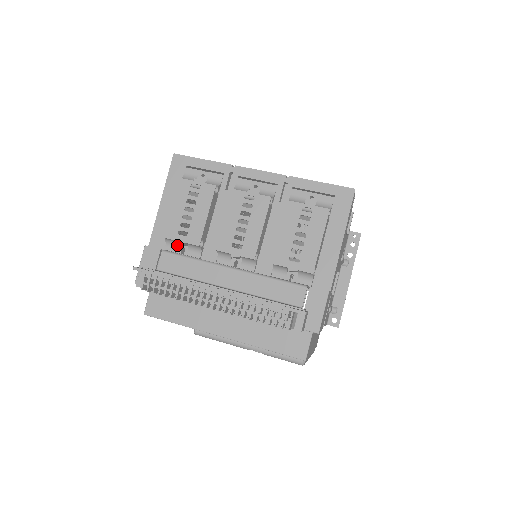
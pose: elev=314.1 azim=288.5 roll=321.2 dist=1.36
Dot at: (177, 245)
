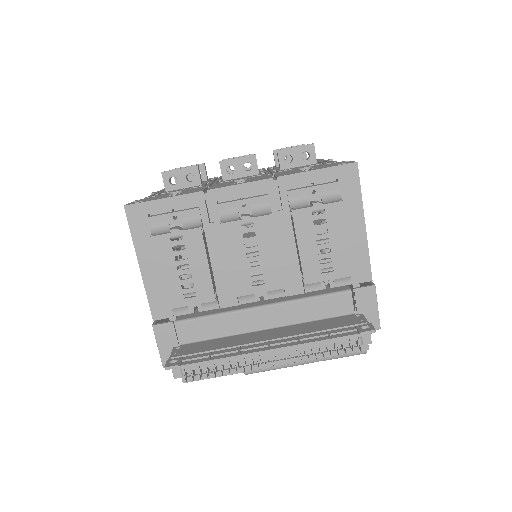
Dot at: (186, 306)
